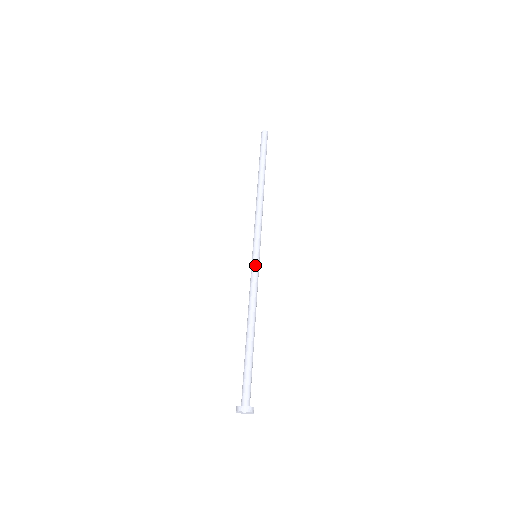
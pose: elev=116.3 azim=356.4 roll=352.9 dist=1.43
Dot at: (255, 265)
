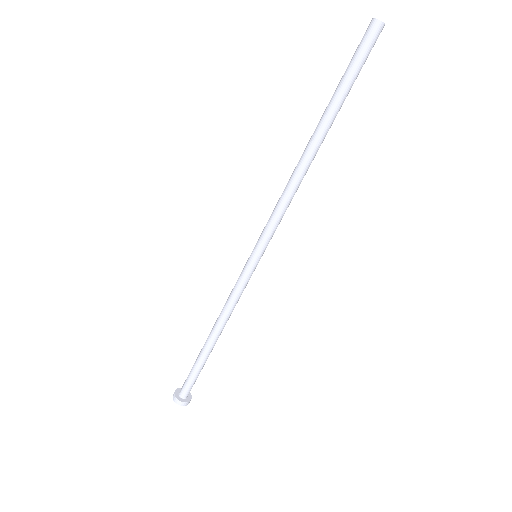
Dot at: (247, 271)
